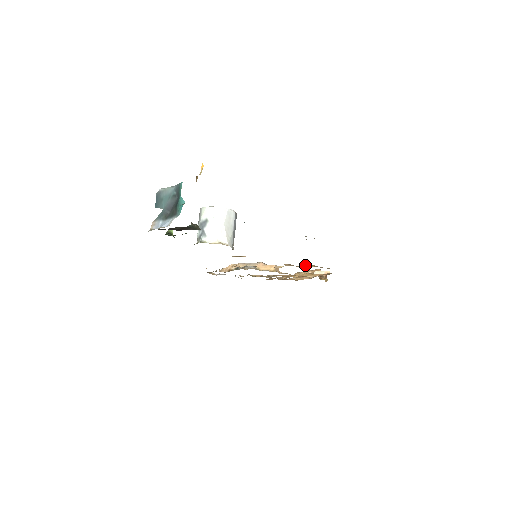
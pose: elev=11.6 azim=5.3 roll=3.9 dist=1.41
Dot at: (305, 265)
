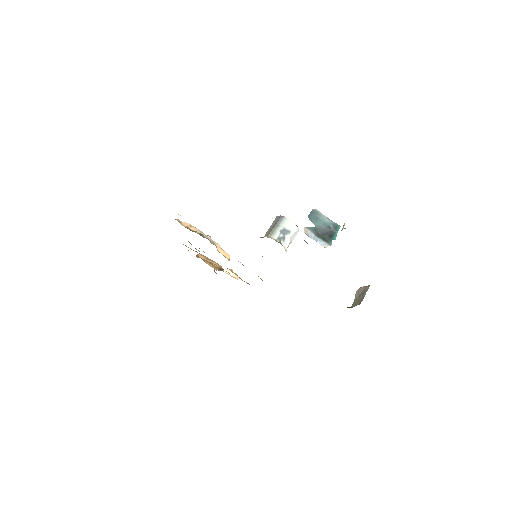
Dot at: occluded
